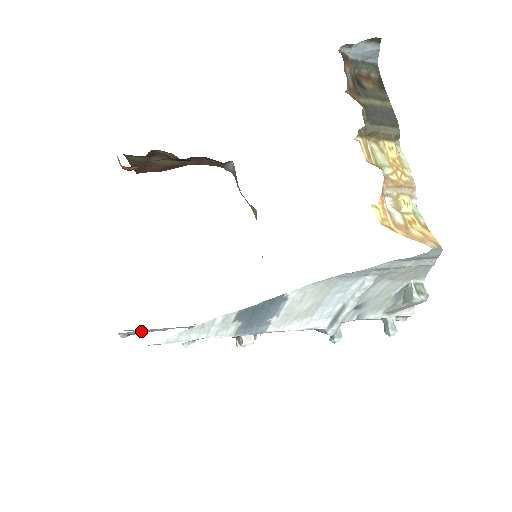
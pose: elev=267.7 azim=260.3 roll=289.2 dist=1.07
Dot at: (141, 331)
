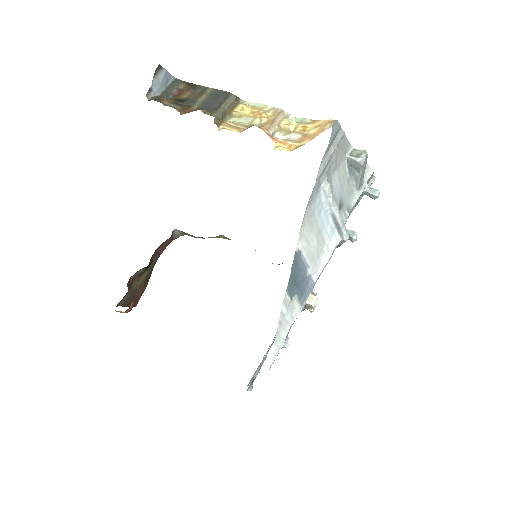
Dot at: (256, 374)
